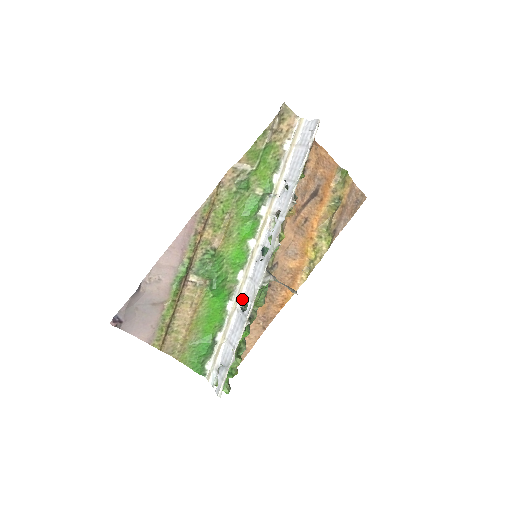
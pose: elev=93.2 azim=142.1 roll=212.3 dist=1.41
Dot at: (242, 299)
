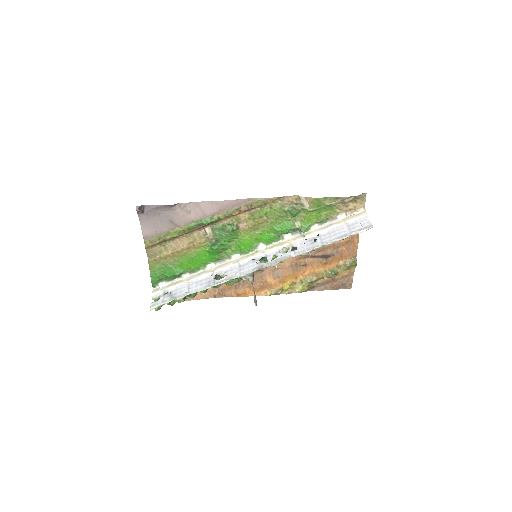
Dot at: (222, 271)
